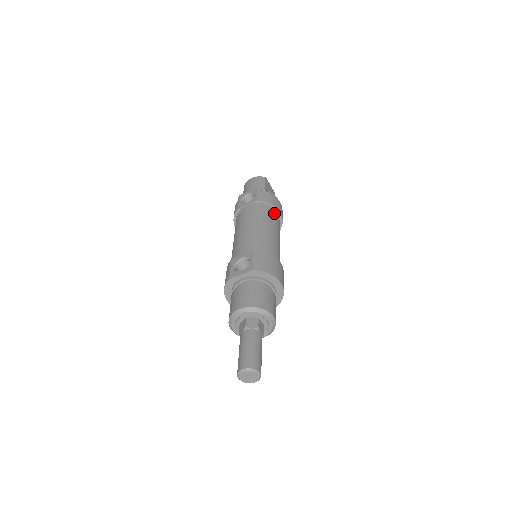
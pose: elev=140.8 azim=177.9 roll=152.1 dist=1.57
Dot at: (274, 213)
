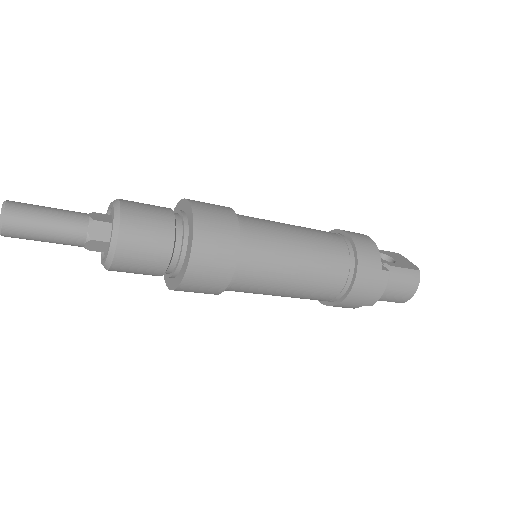
Dot at: (331, 233)
